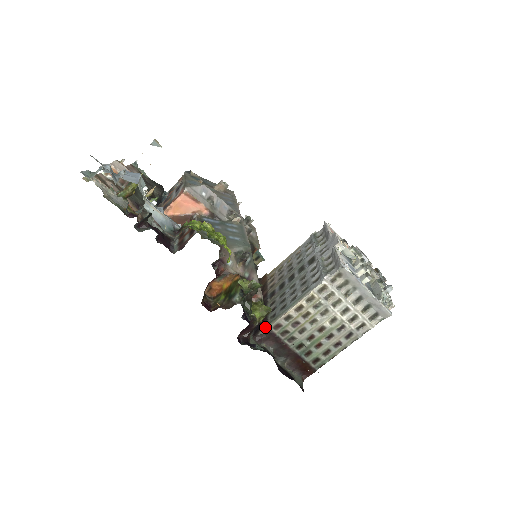
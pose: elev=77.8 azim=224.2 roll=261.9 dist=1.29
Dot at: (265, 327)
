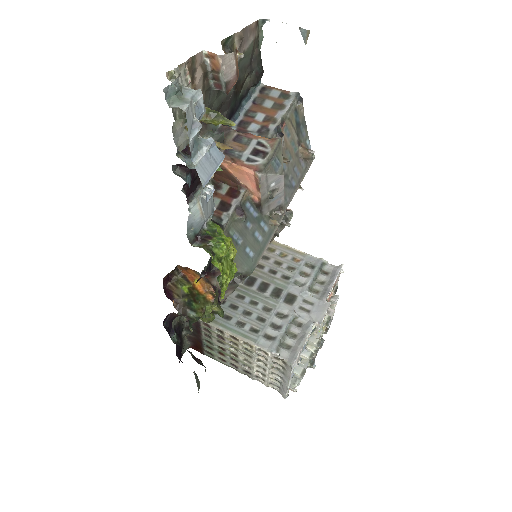
Dot at: occluded
